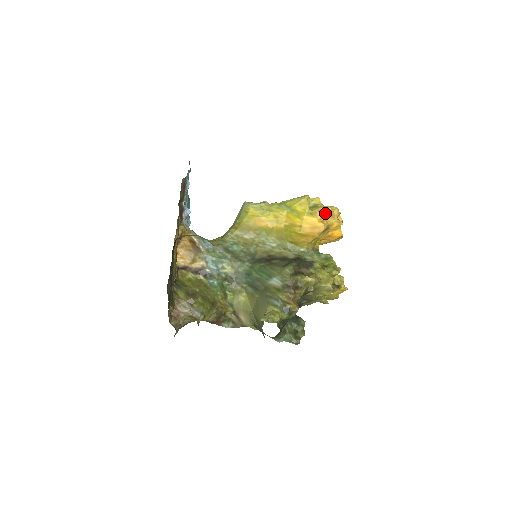
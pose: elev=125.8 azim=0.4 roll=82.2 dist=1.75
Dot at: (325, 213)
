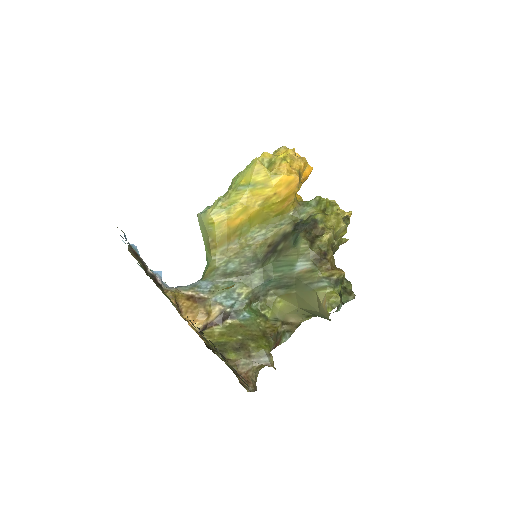
Dot at: (286, 162)
